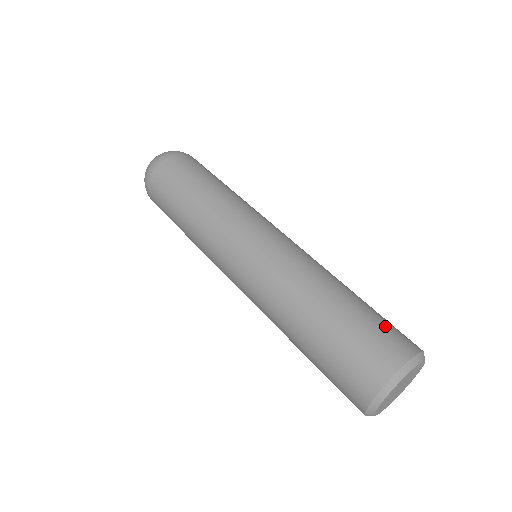
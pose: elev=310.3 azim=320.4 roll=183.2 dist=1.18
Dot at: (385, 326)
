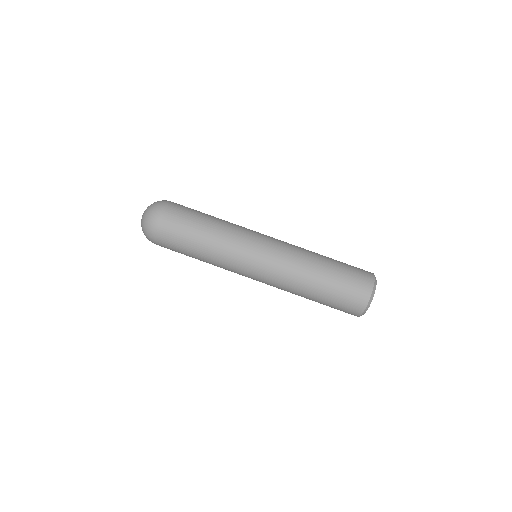
Dot at: (354, 269)
